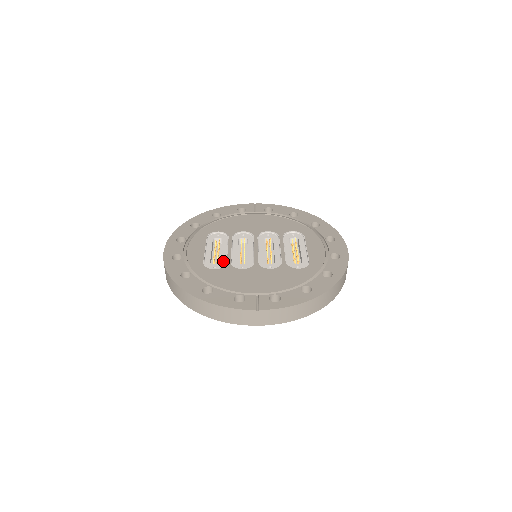
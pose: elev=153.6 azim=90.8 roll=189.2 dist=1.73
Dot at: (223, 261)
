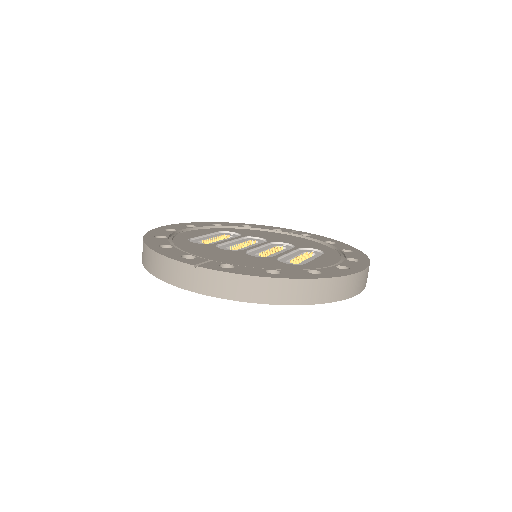
Dot at: (212, 243)
